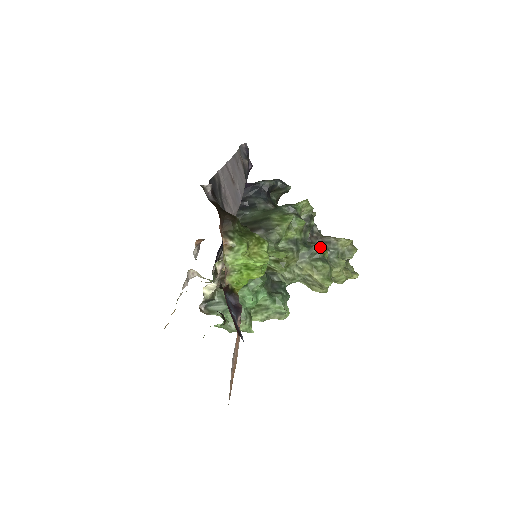
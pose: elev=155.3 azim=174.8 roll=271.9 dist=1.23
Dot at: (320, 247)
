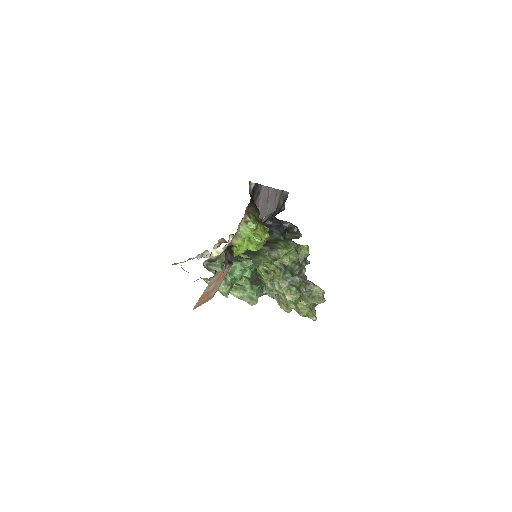
Dot at: (300, 280)
